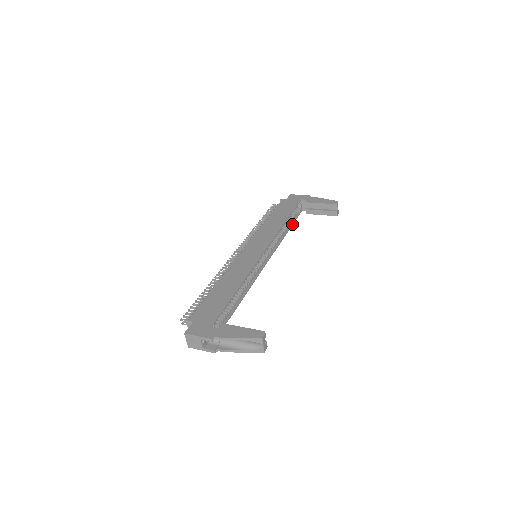
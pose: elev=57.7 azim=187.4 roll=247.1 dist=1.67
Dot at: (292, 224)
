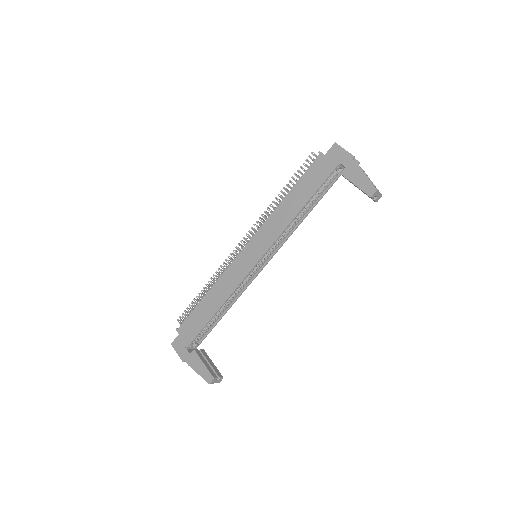
Dot at: (320, 199)
